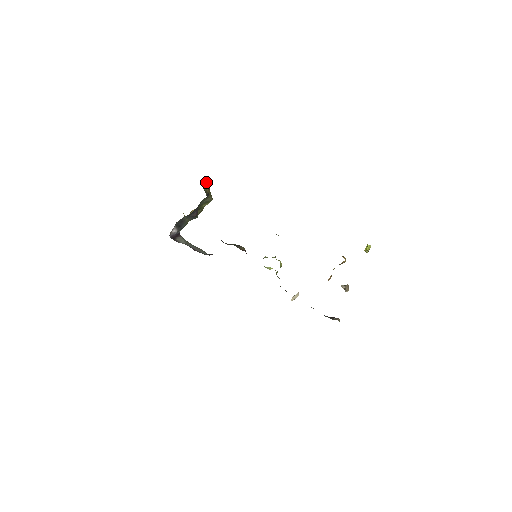
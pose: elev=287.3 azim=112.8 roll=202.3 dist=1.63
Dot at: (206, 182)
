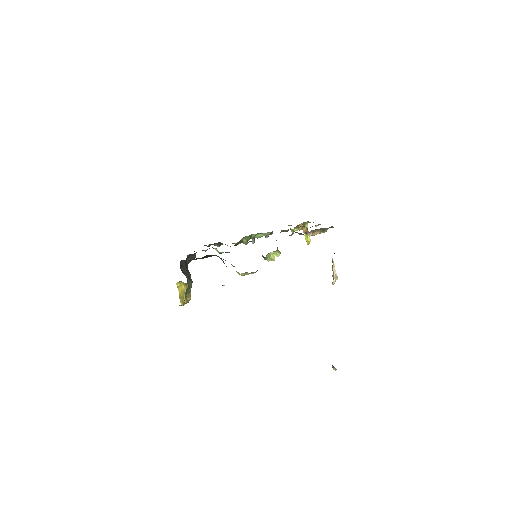
Dot at: occluded
